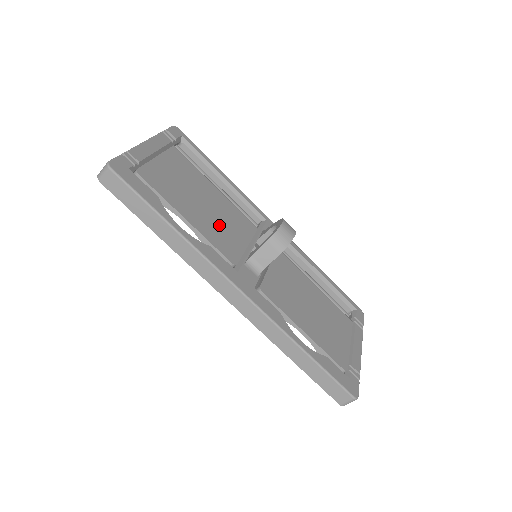
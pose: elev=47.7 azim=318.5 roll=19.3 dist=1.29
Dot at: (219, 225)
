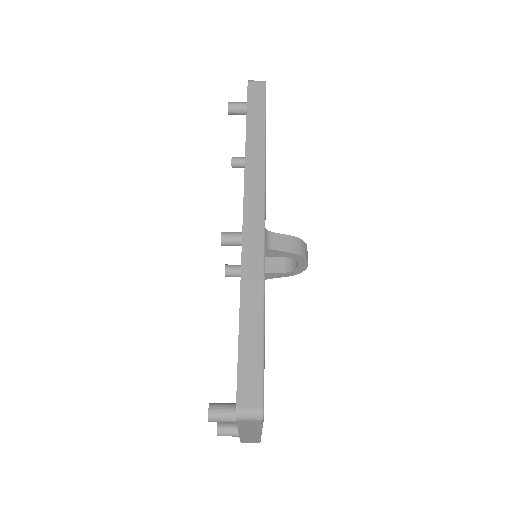
Dot at: occluded
